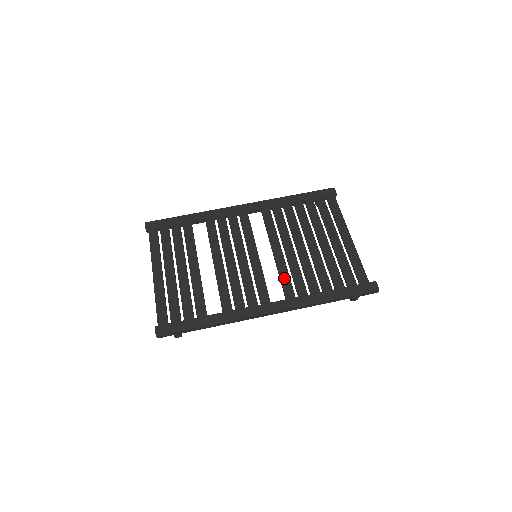
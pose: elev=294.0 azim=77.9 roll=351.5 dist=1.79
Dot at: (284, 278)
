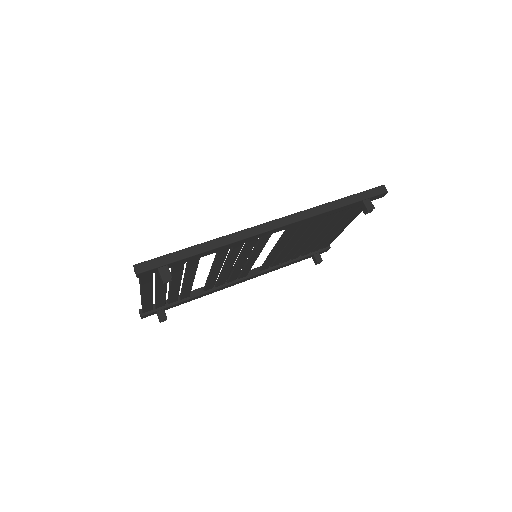
Dot at: occluded
